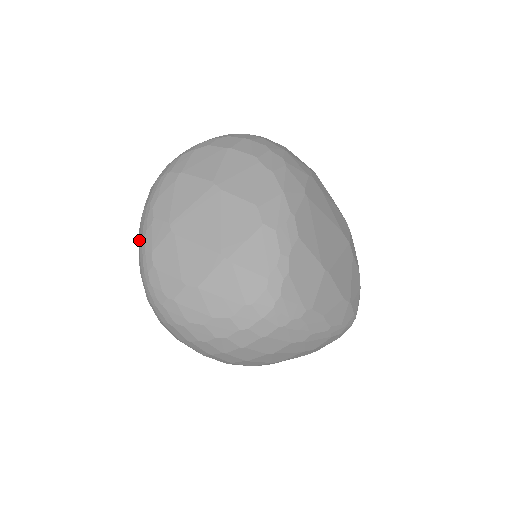
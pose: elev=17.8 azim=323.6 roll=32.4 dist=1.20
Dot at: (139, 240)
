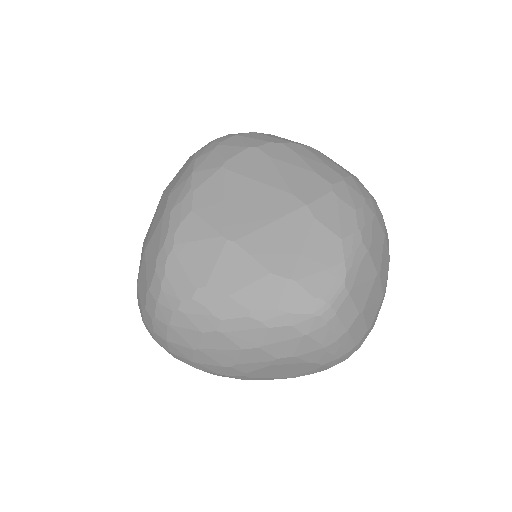
Dot at: occluded
